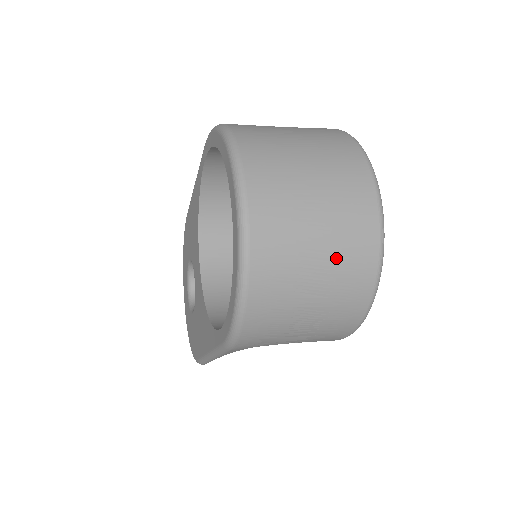
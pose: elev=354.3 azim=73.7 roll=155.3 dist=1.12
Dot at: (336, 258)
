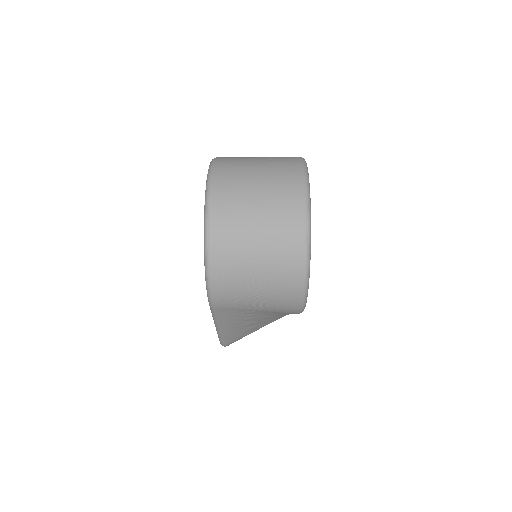
Dot at: (272, 235)
